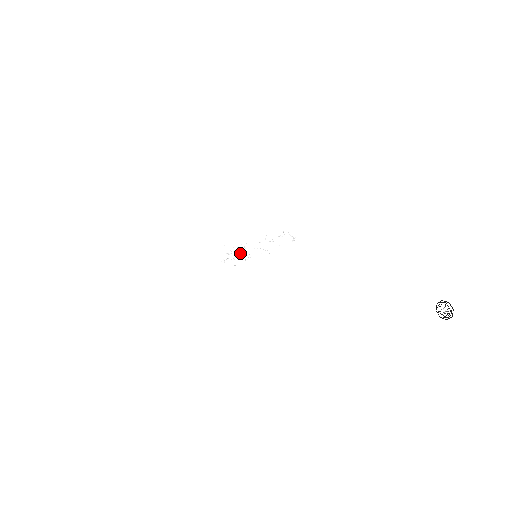
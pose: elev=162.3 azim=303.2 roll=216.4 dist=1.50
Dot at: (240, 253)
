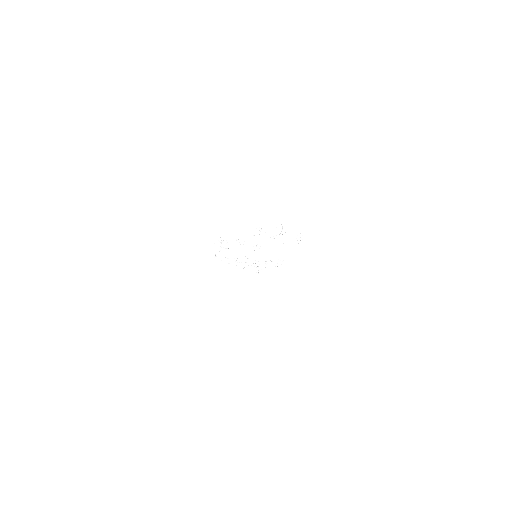
Dot at: (247, 259)
